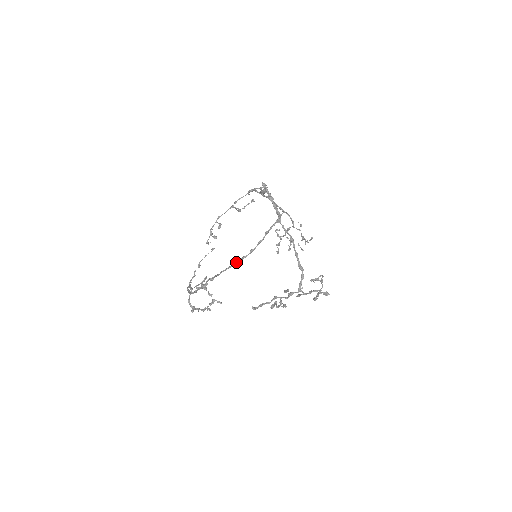
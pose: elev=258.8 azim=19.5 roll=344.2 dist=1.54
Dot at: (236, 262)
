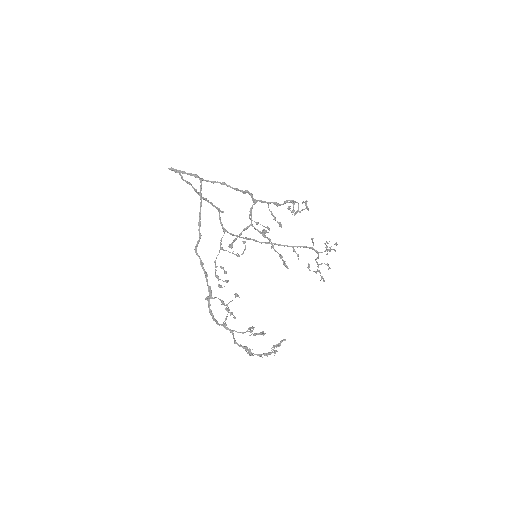
Dot at: (199, 234)
